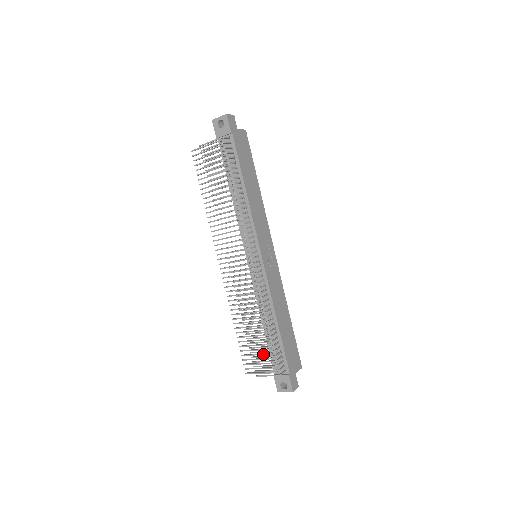
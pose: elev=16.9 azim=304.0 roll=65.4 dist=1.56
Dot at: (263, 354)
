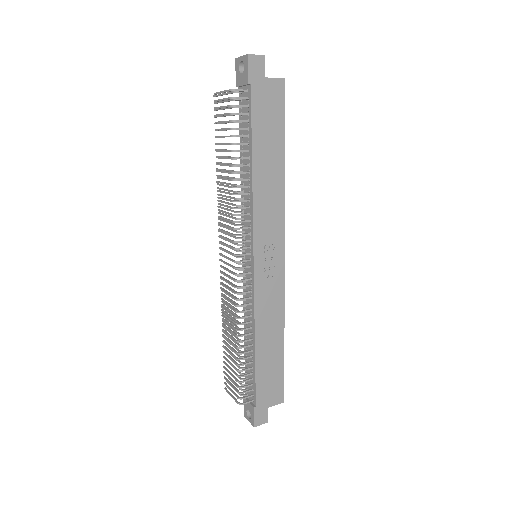
Dot at: occluded
